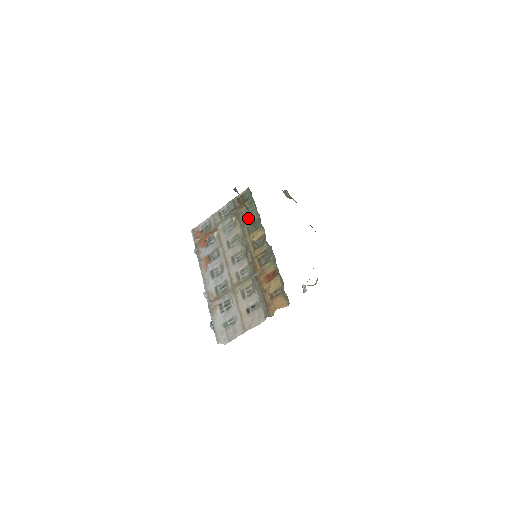
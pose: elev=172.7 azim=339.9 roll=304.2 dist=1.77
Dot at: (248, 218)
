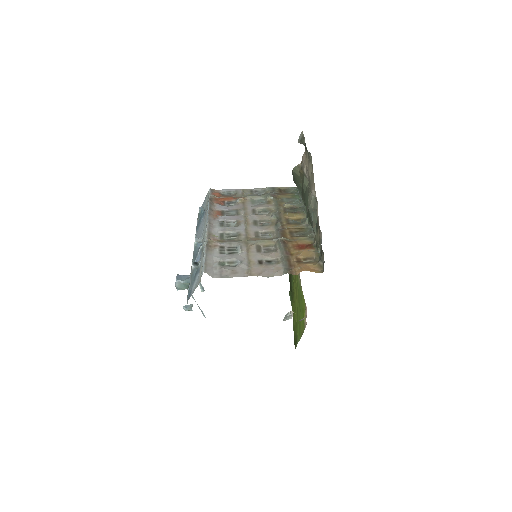
Dot at: (289, 202)
